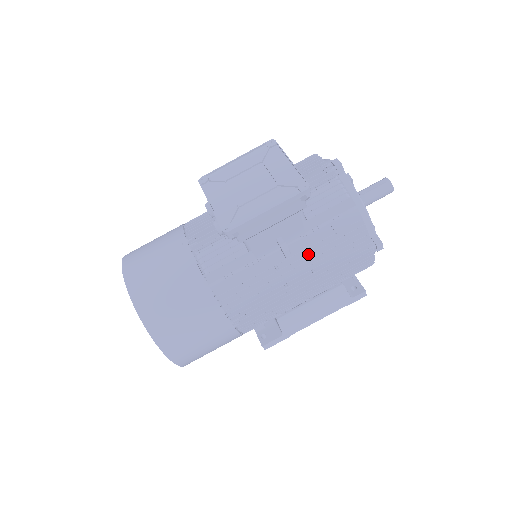
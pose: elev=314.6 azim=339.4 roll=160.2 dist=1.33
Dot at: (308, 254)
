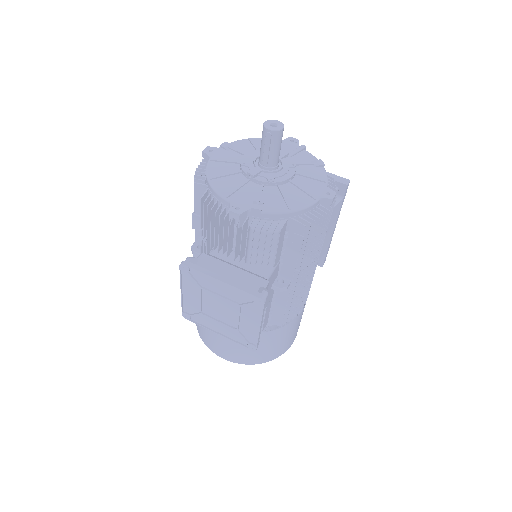
Dot at: (299, 270)
